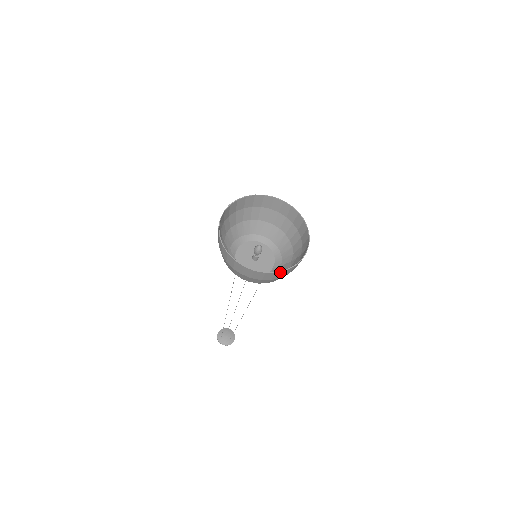
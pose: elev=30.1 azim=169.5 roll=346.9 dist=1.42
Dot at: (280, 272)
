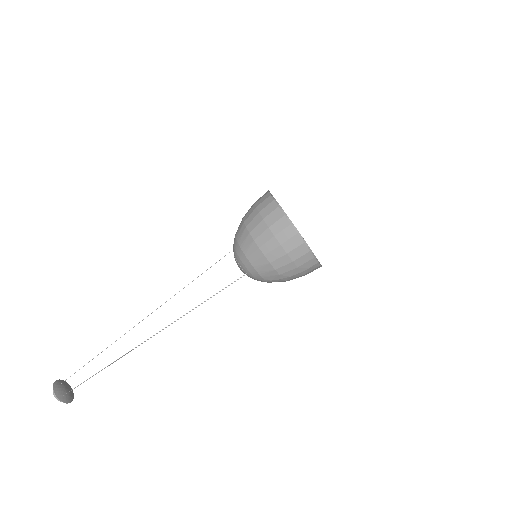
Dot at: (293, 230)
